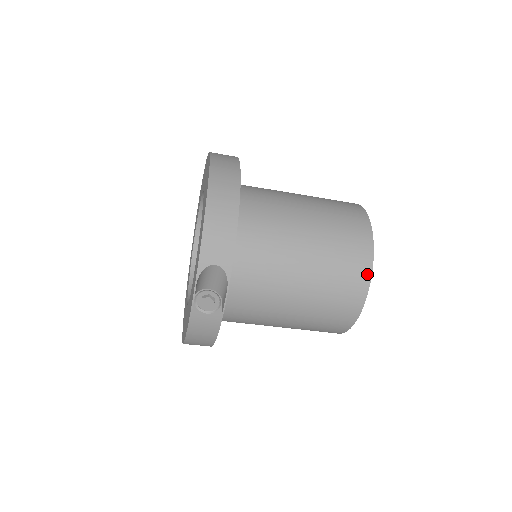
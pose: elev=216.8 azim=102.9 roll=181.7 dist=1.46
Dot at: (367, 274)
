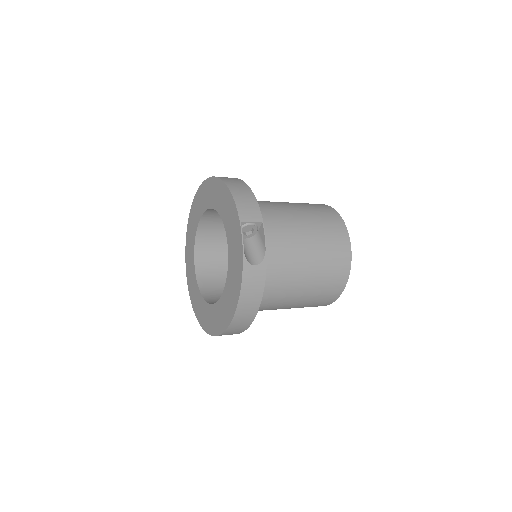
Dot at: occluded
